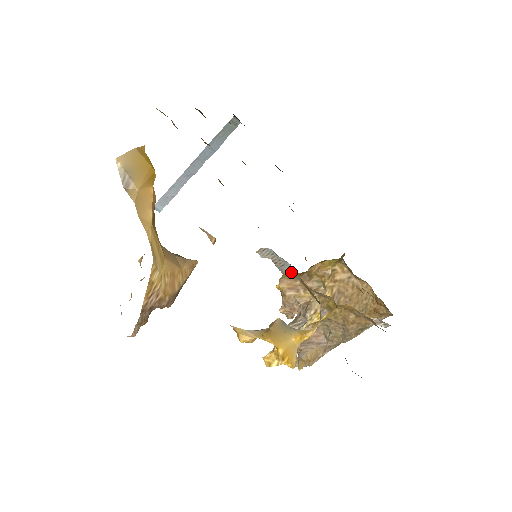
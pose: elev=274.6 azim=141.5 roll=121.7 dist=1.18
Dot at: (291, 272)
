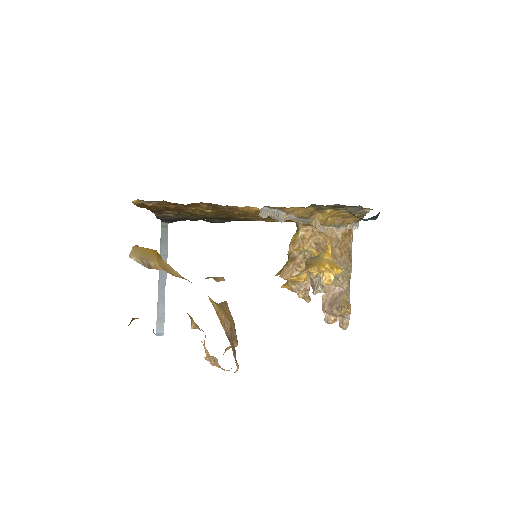
Dot at: (285, 217)
